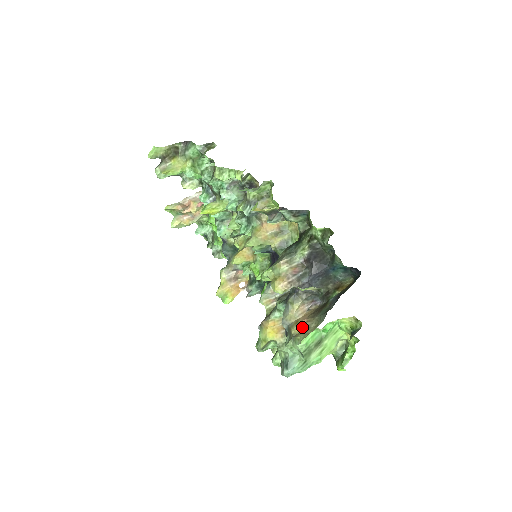
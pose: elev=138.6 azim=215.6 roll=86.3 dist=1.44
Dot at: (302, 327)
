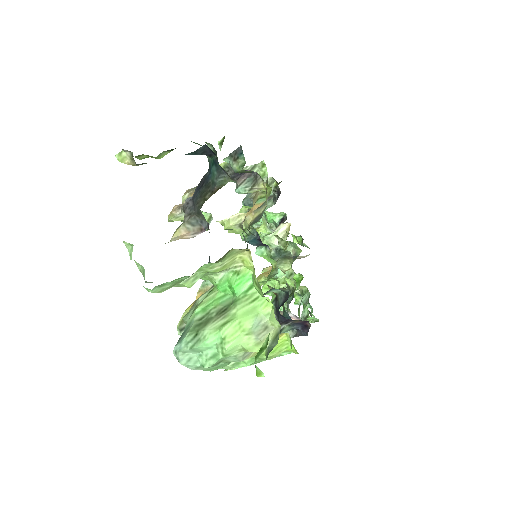
Dot at: occluded
